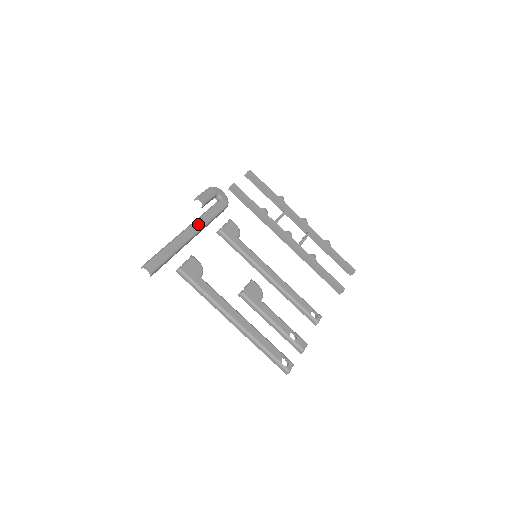
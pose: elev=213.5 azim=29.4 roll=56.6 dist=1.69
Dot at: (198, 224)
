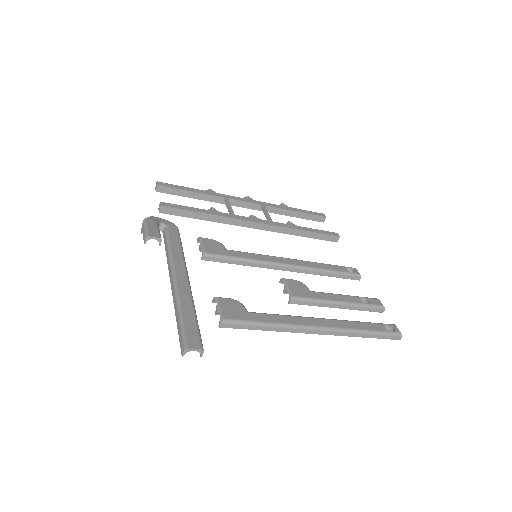
Dot at: (178, 264)
